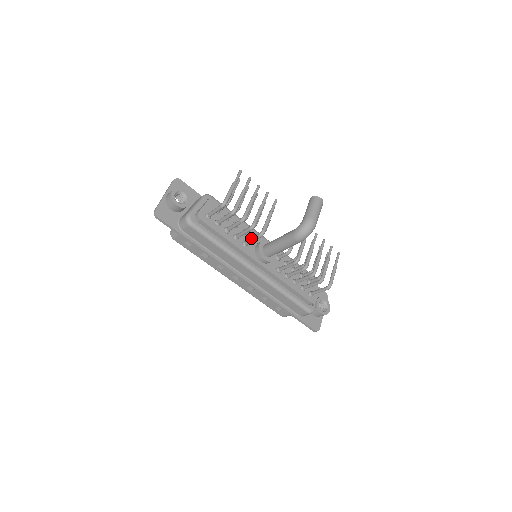
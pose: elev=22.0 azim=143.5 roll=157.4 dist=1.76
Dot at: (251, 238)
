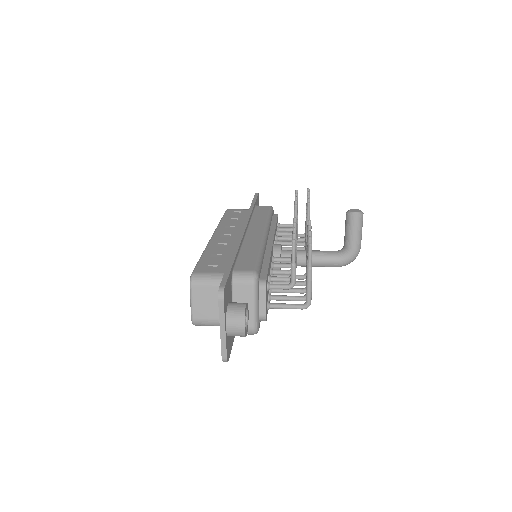
Dot at: occluded
